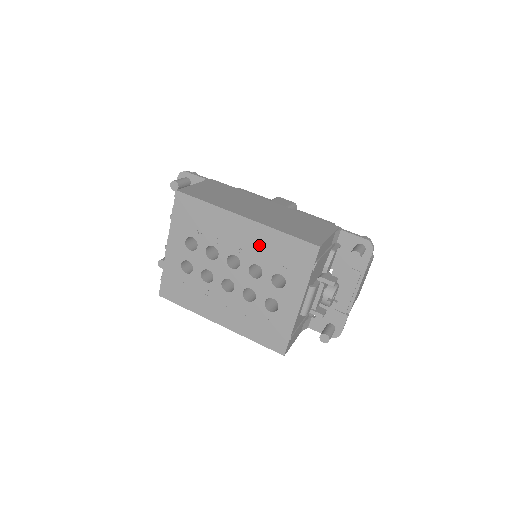
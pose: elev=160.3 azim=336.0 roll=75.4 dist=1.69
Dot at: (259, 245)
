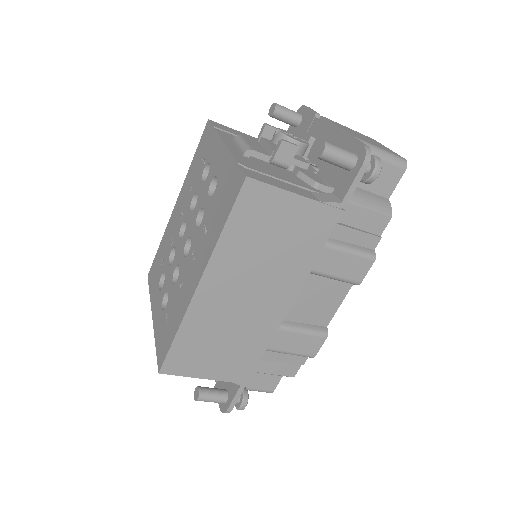
Dot at: (187, 192)
